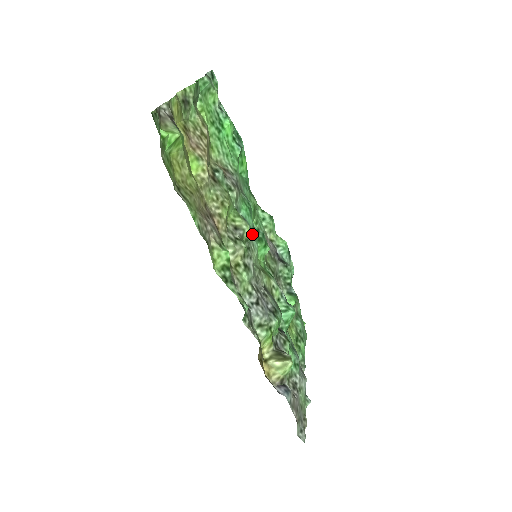
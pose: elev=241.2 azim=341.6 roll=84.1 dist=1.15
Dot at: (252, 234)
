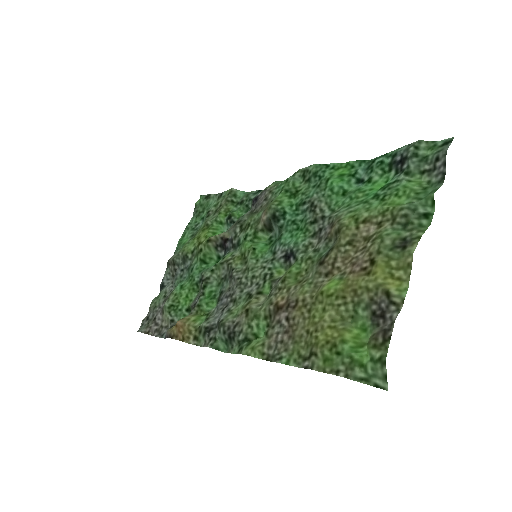
Dot at: (276, 250)
